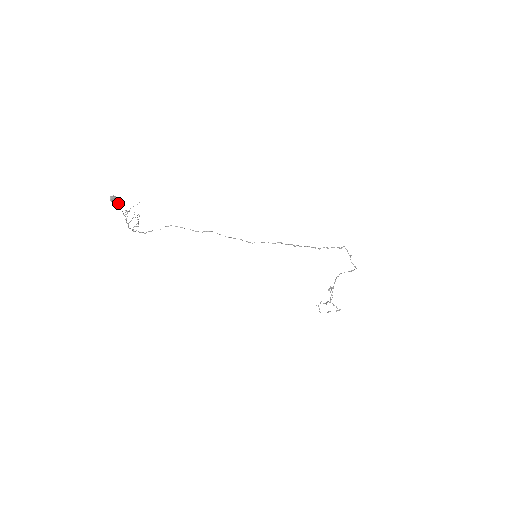
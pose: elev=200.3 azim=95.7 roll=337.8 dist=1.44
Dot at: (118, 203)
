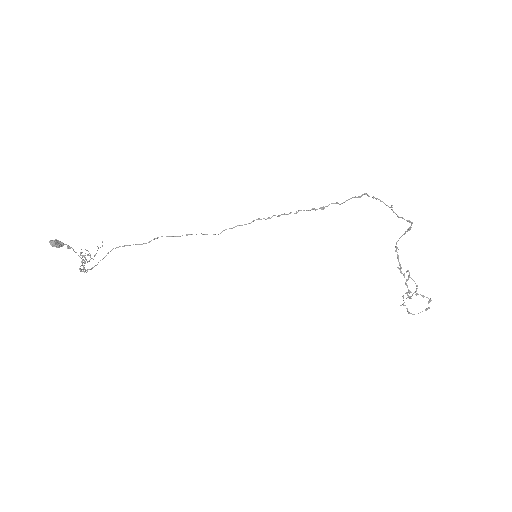
Dot at: (69, 248)
